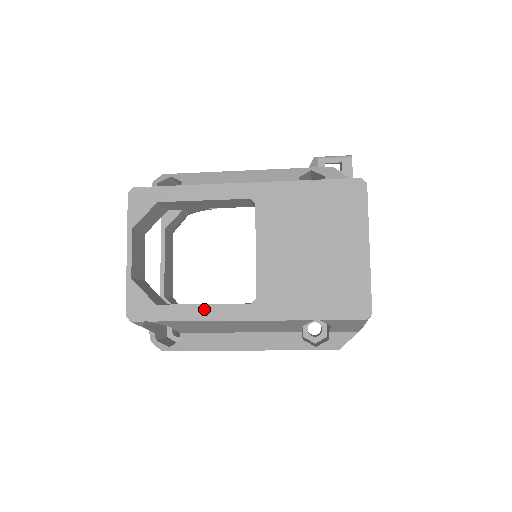
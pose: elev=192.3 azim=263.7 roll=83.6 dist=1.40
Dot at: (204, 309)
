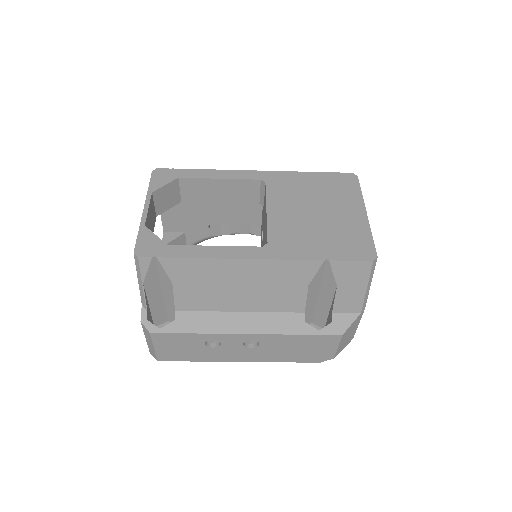
Dot at: (216, 249)
